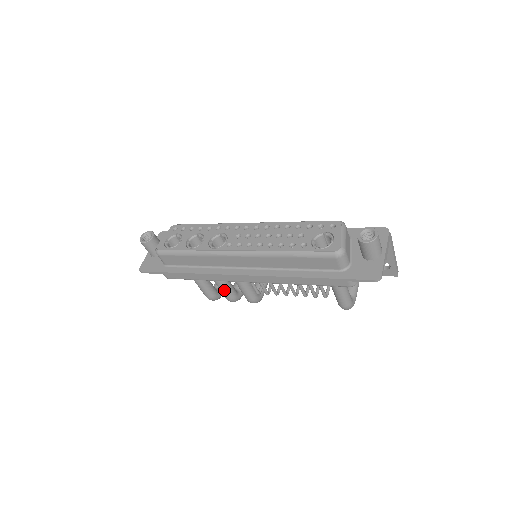
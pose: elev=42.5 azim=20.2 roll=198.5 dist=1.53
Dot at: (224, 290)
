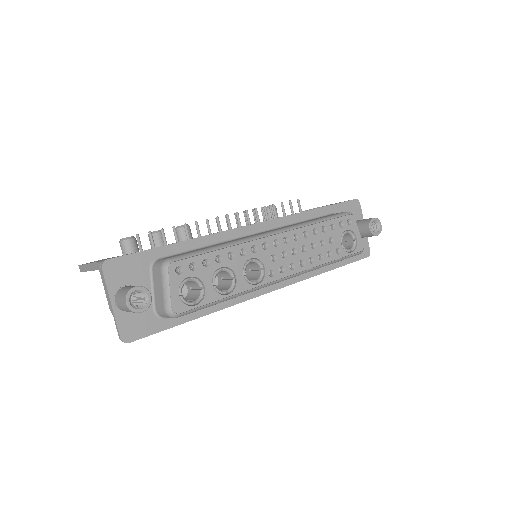
Dot at: occluded
